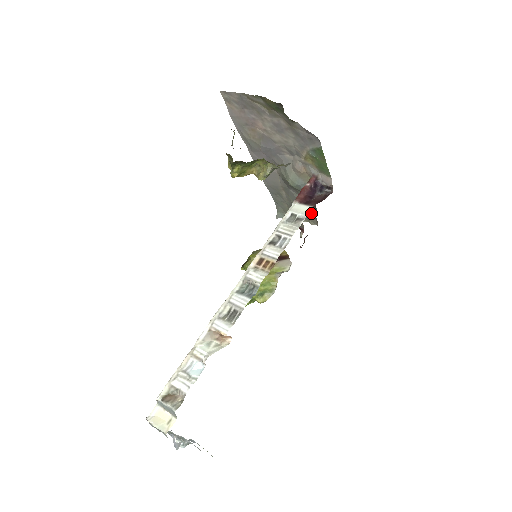
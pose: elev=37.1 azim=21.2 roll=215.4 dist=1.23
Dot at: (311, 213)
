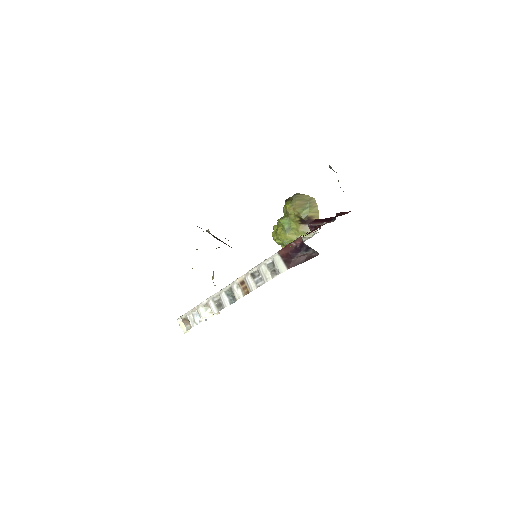
Dot at: occluded
